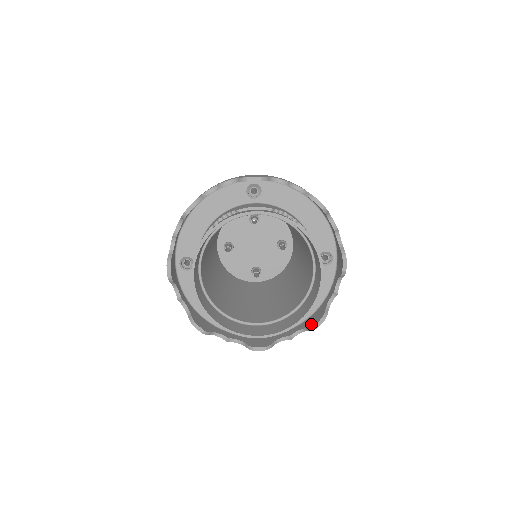
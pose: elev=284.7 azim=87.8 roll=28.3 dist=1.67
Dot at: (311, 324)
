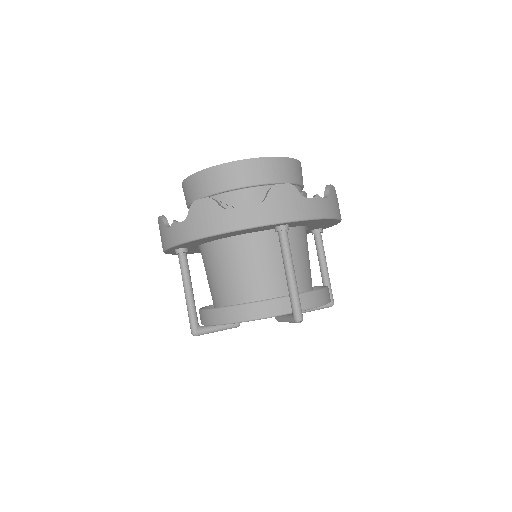
Dot at: occluded
